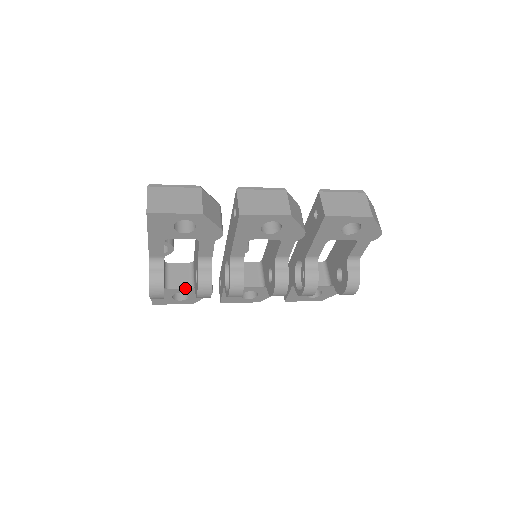
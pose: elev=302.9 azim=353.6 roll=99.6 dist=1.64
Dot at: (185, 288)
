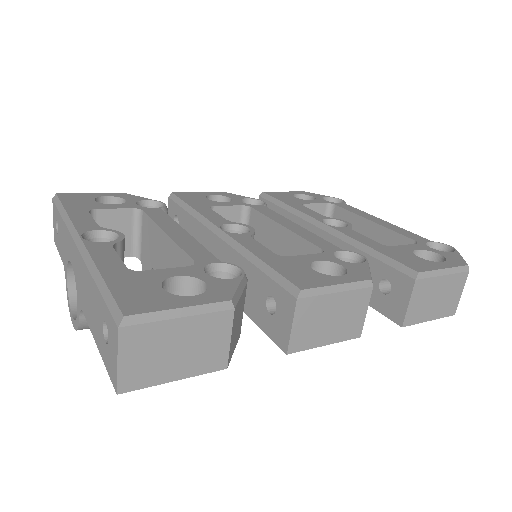
Dot at: occluded
